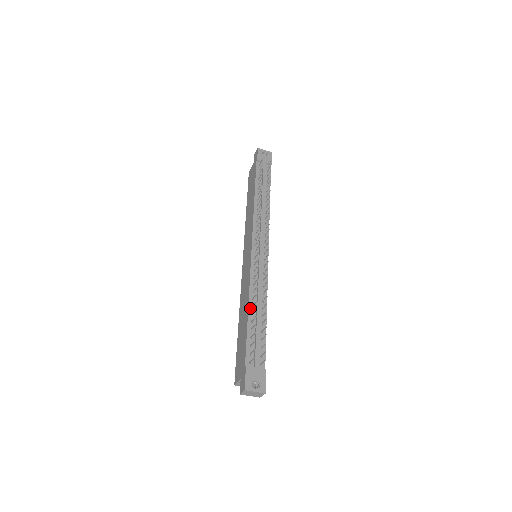
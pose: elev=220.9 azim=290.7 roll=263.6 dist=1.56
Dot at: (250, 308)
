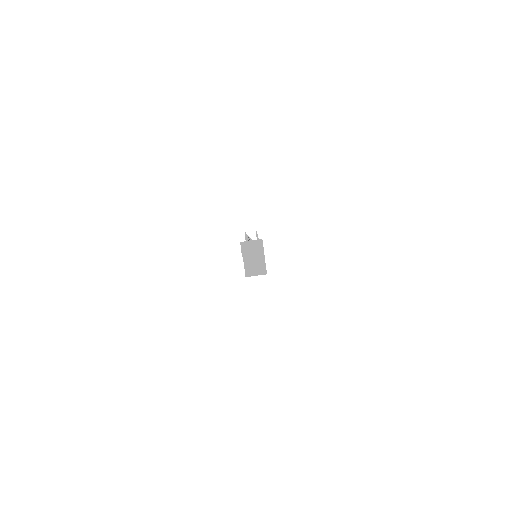
Dot at: occluded
